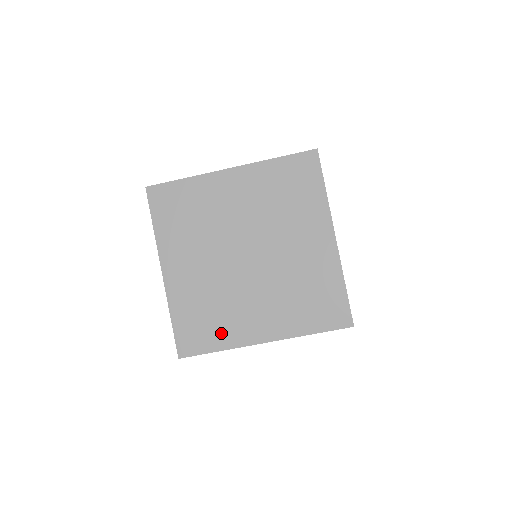
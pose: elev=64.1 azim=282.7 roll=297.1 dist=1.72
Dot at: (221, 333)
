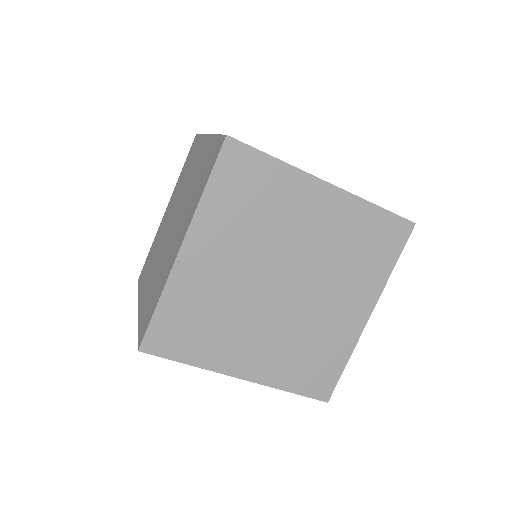
Dot at: (334, 352)
